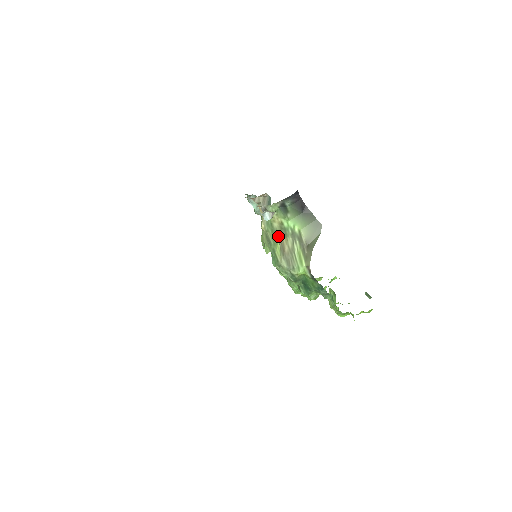
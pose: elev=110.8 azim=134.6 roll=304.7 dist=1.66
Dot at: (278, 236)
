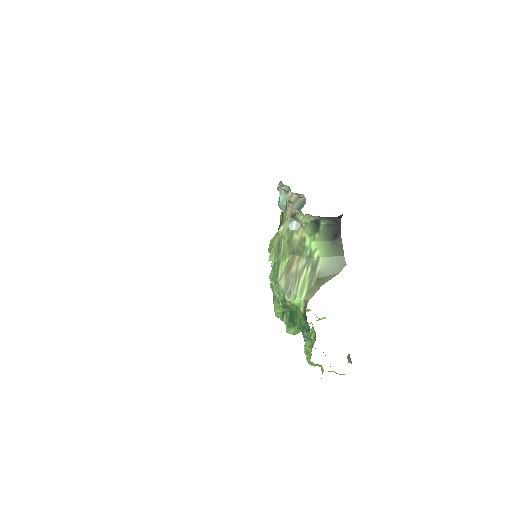
Dot at: (292, 250)
